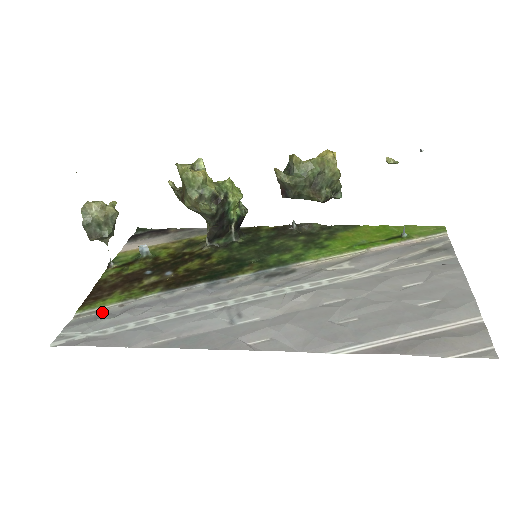
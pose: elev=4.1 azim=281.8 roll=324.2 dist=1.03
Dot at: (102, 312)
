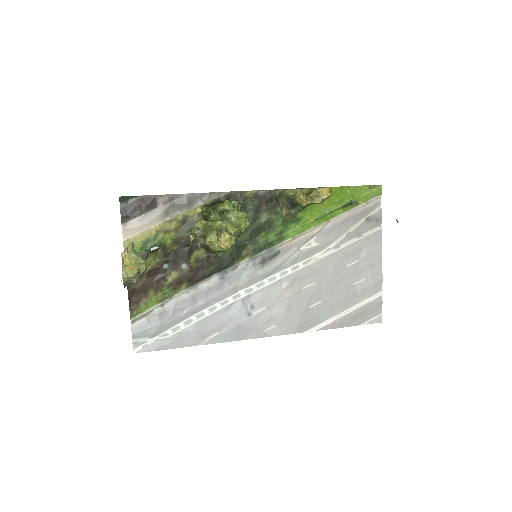
Dot at: (151, 315)
